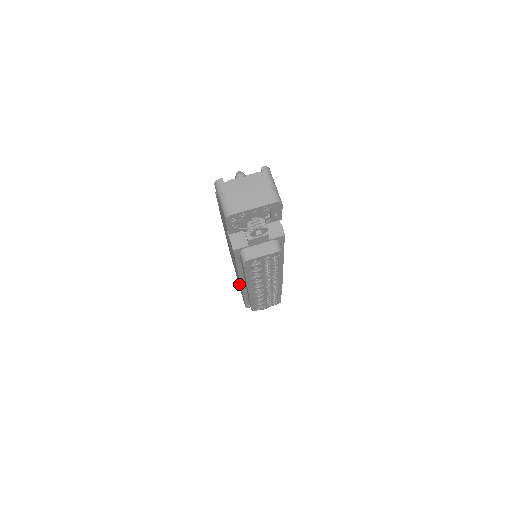
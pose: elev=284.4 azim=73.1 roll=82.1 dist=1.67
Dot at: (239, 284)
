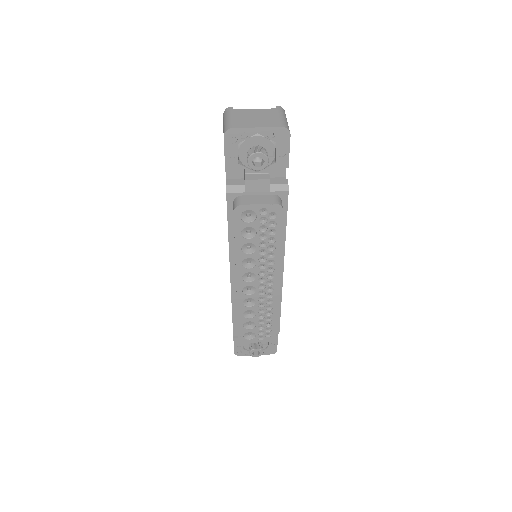
Dot at: occluded
